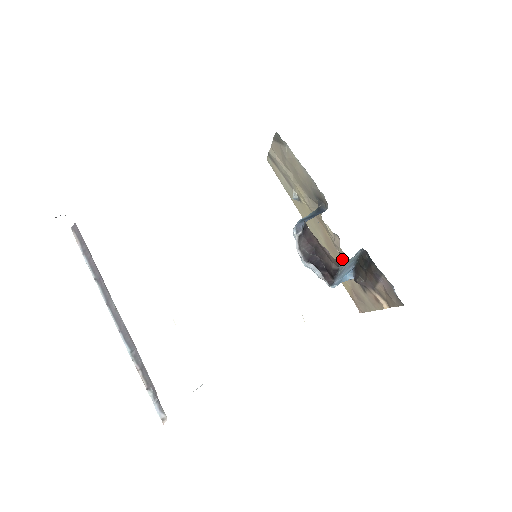
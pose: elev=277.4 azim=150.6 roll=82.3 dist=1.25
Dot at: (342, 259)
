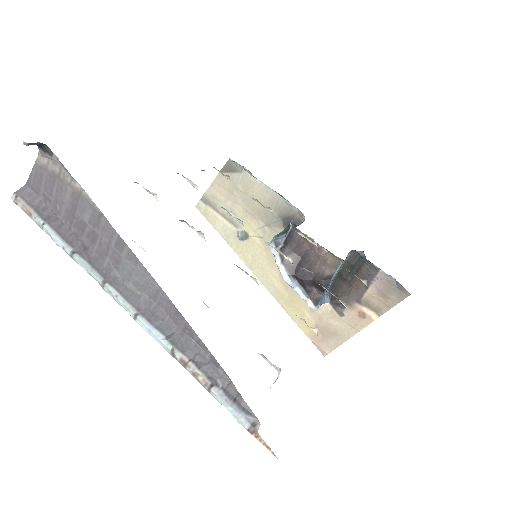
Dot at: occluded
